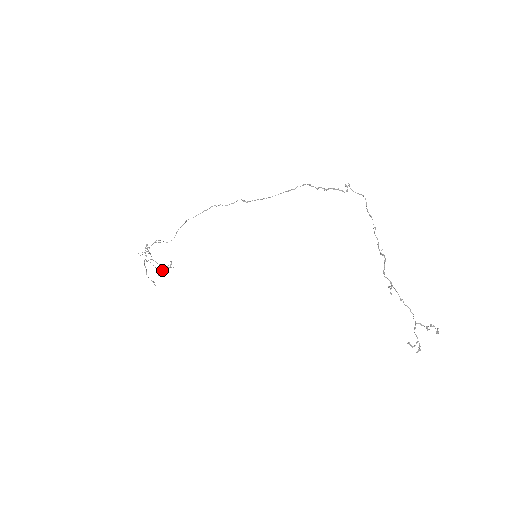
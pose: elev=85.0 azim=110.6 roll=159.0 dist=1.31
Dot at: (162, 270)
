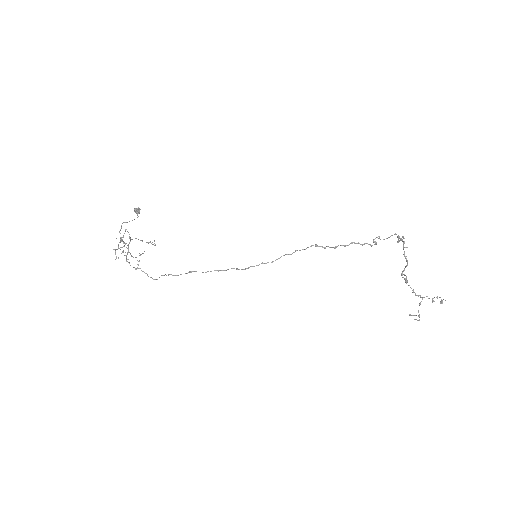
Dot at: (139, 210)
